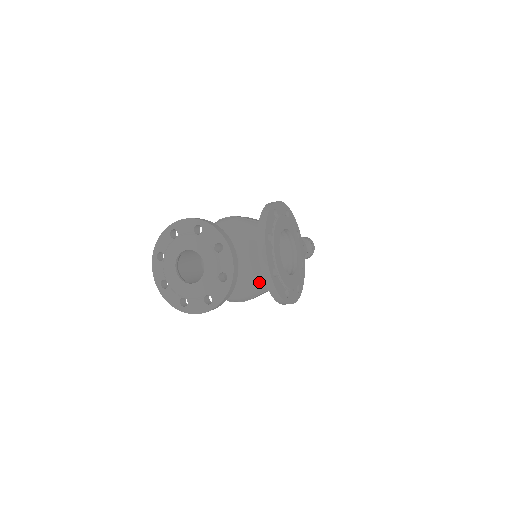
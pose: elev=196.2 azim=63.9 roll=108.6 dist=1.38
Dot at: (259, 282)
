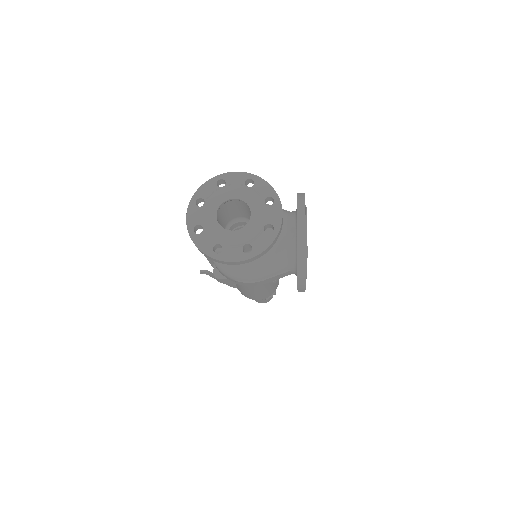
Dot at: (279, 260)
